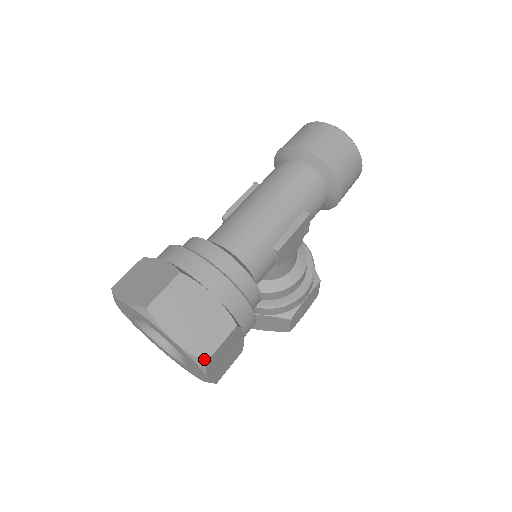
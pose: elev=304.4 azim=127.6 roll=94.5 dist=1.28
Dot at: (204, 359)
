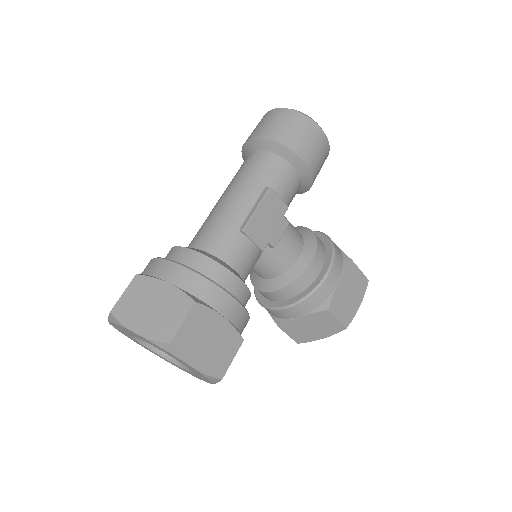
Dot at: (167, 341)
